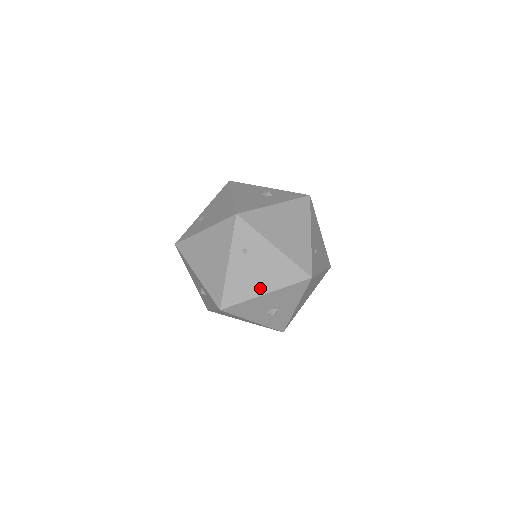
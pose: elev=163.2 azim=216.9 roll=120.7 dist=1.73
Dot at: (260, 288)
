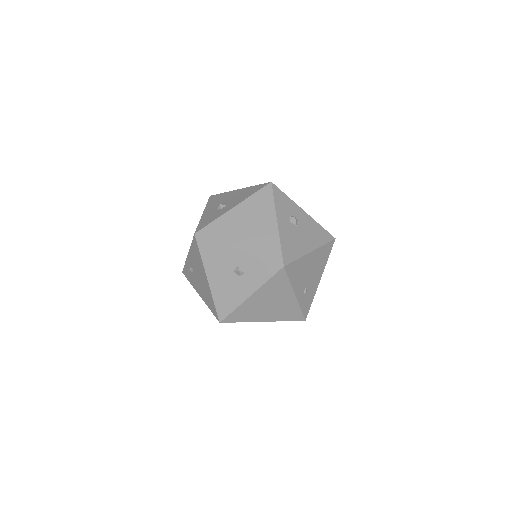
Dot at: occluded
